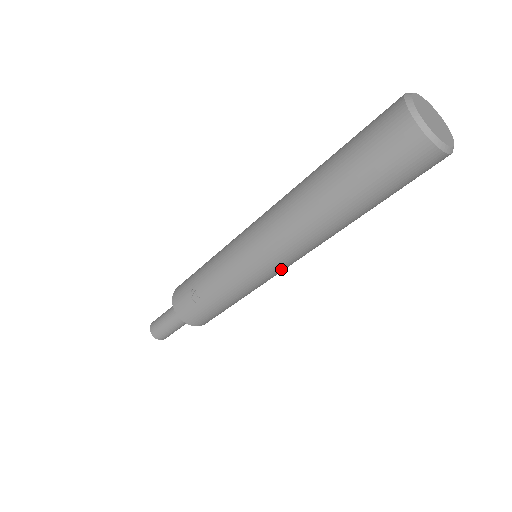
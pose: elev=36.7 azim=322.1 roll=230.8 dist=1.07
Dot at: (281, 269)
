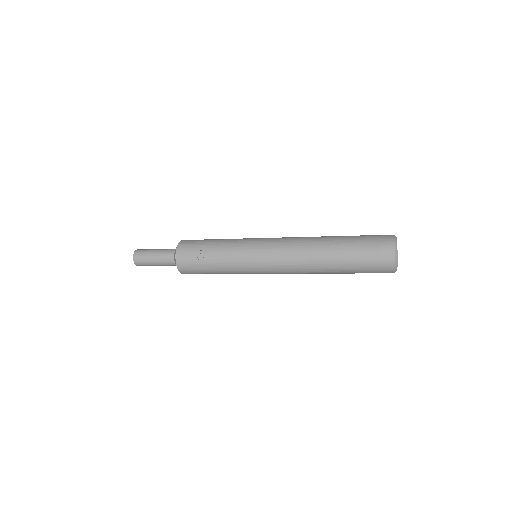
Dot at: (270, 273)
